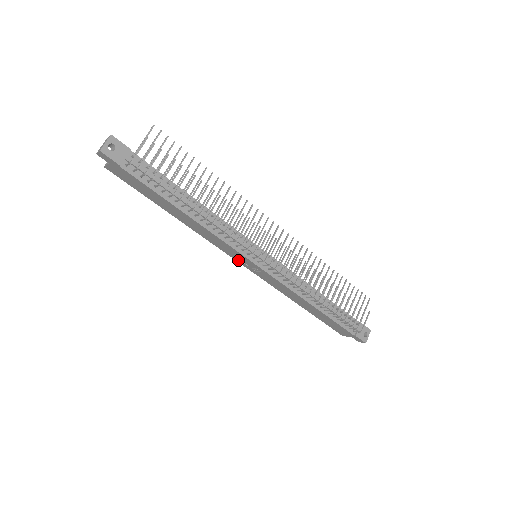
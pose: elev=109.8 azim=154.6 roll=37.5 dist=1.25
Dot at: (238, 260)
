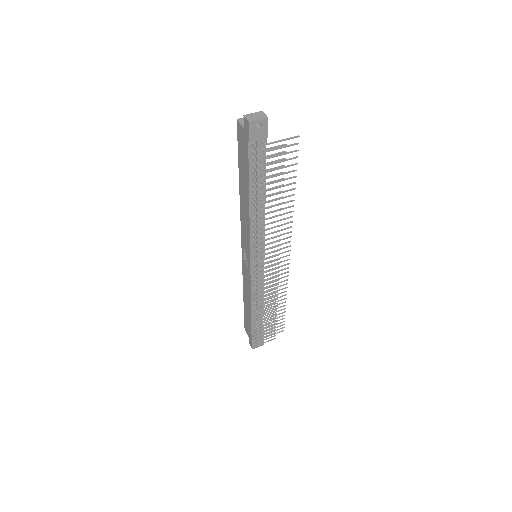
Dot at: (243, 246)
